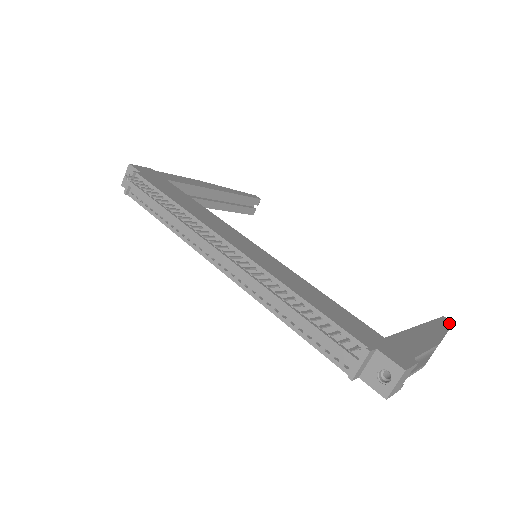
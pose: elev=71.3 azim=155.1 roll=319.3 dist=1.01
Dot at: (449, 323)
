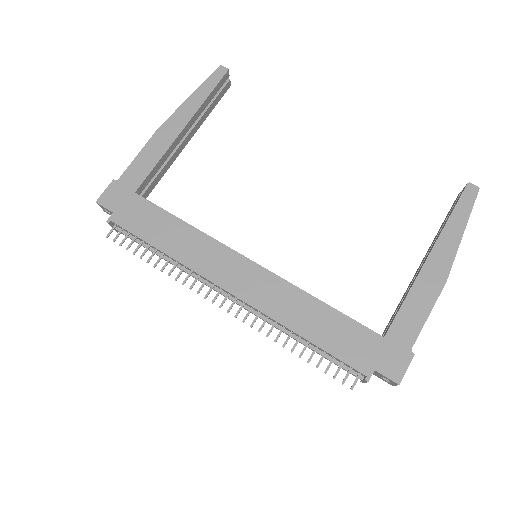
Dot at: (472, 199)
